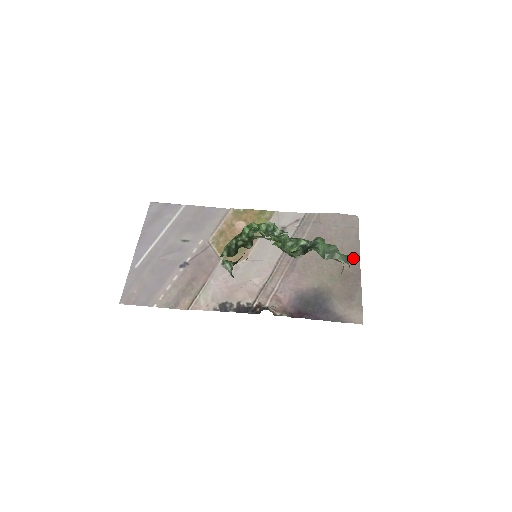
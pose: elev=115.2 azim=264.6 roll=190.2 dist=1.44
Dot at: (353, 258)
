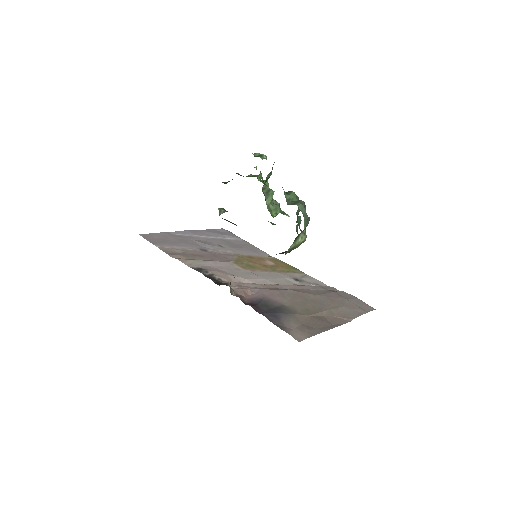
Dot at: (341, 318)
